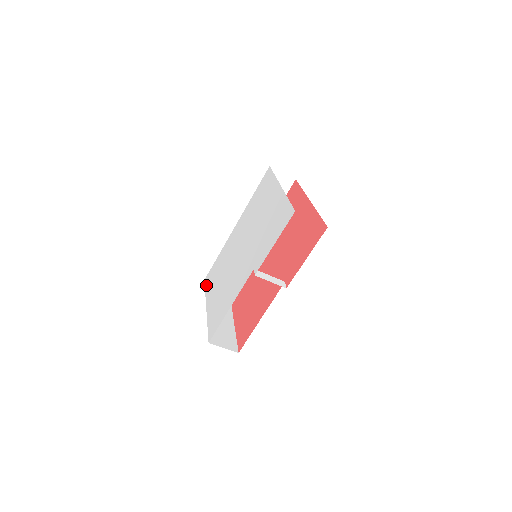
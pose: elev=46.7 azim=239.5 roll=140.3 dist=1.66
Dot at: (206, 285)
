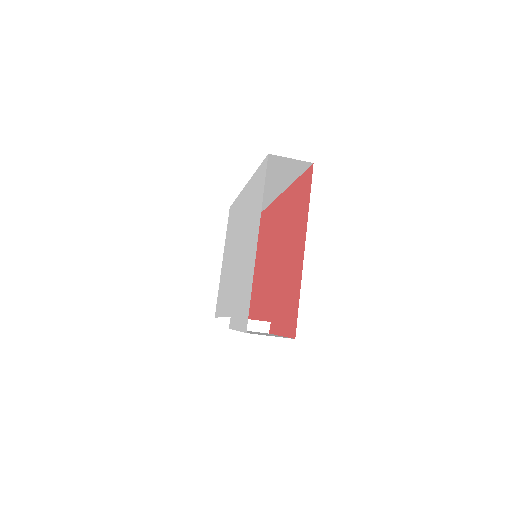
Dot at: (228, 223)
